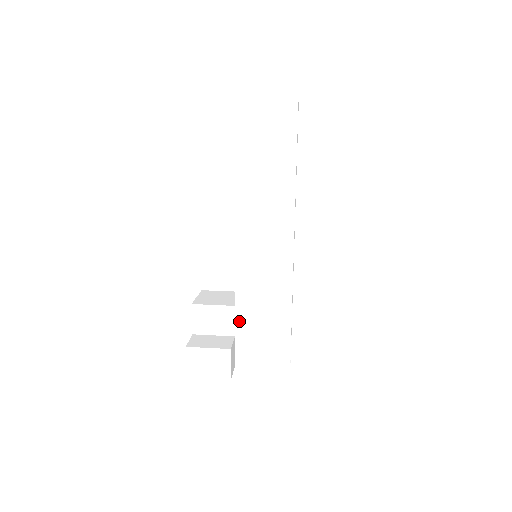
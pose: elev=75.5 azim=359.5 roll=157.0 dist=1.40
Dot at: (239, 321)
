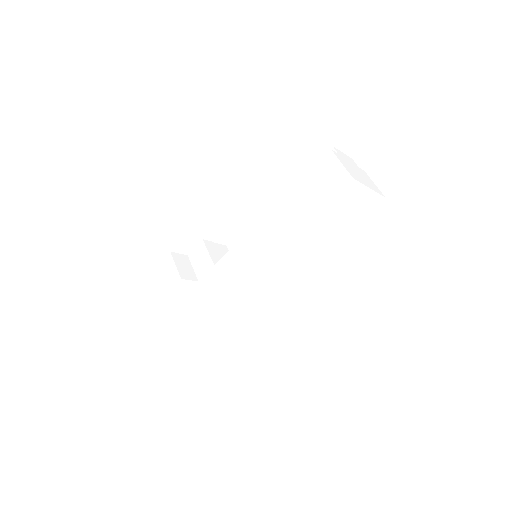
Dot at: occluded
